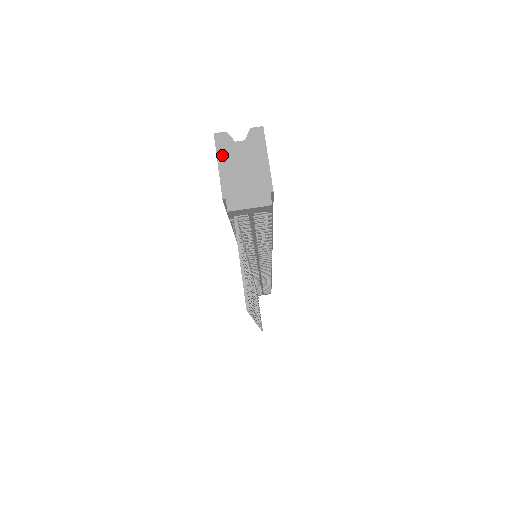
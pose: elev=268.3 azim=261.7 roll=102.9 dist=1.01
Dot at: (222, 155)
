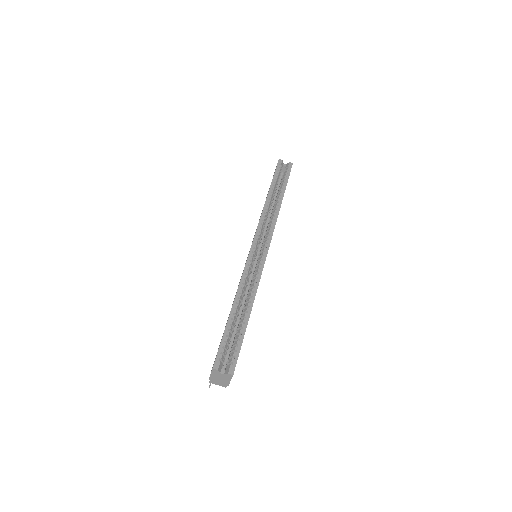
Dot at: (213, 373)
